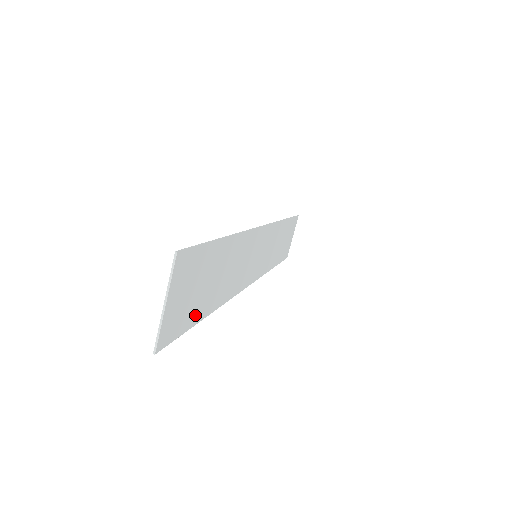
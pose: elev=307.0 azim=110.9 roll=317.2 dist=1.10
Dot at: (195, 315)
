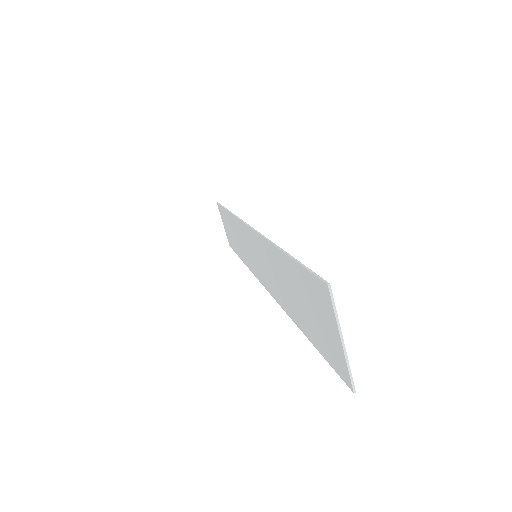
Dot at: (315, 337)
